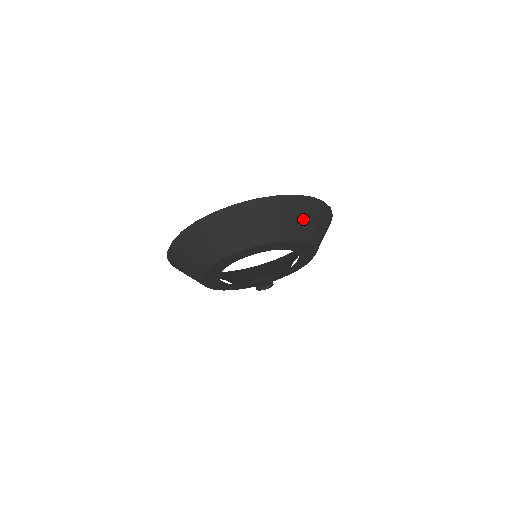
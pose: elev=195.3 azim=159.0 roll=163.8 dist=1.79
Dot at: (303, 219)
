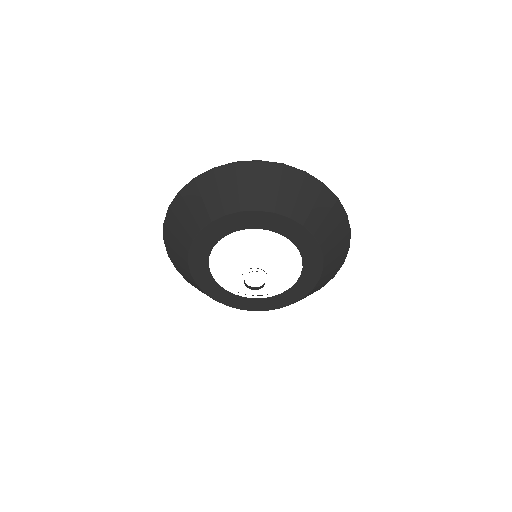
Dot at: (232, 188)
